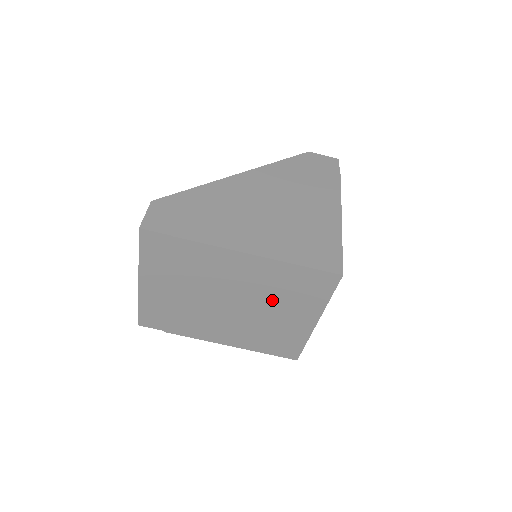
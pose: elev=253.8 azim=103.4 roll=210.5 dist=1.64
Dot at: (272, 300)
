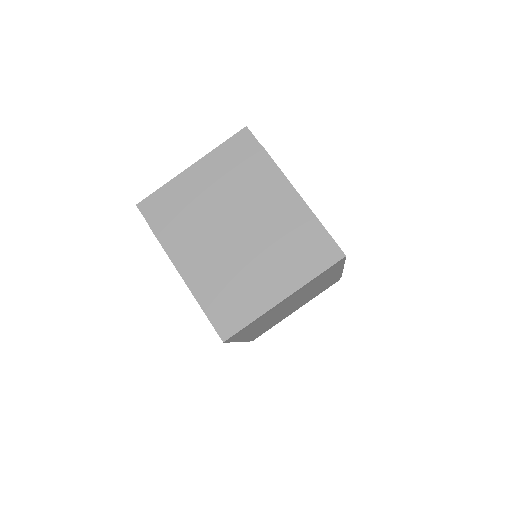
Dot at: (272, 248)
